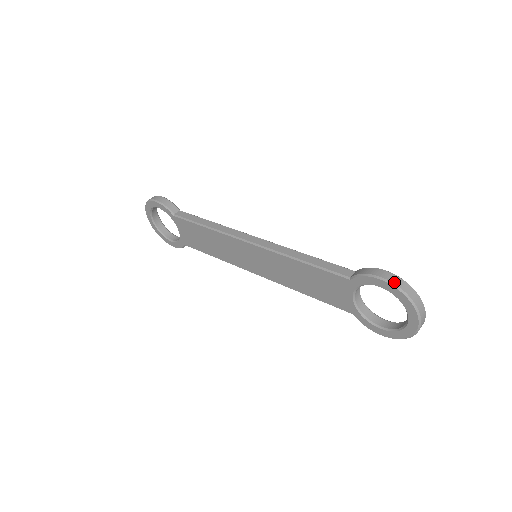
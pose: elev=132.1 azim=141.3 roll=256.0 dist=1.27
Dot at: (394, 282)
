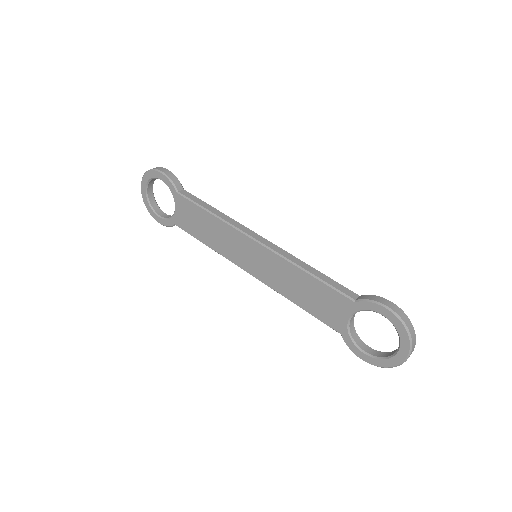
Dot at: (399, 314)
